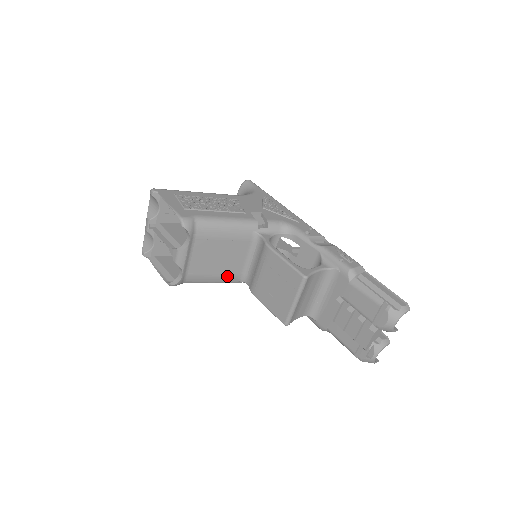
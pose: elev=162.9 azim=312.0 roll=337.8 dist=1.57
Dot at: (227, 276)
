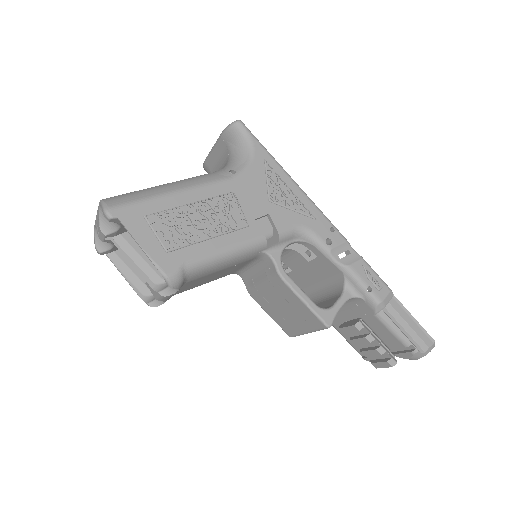
Dot at: (218, 278)
